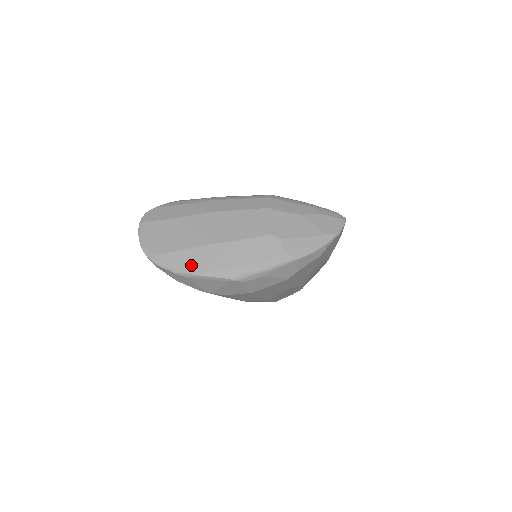
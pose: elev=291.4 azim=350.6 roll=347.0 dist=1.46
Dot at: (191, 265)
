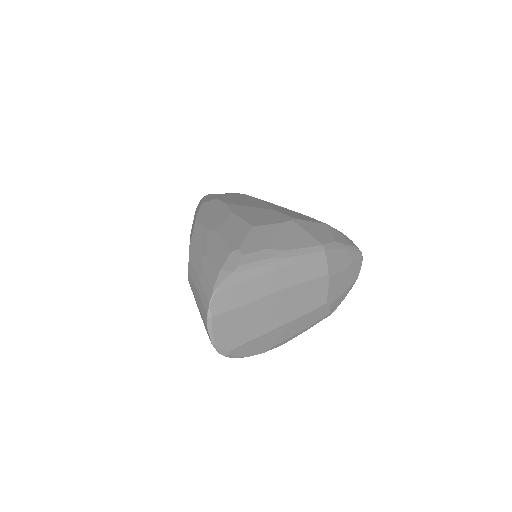
Dot at: (259, 348)
